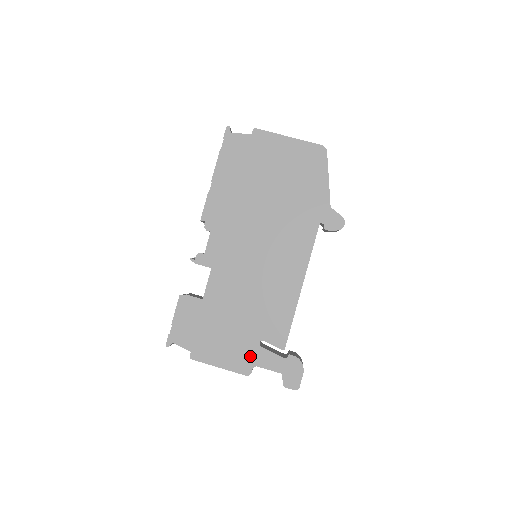
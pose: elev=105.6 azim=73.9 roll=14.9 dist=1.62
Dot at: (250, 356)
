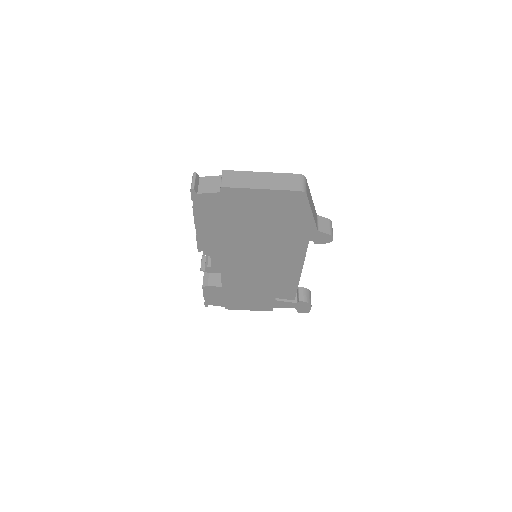
Dot at: (269, 305)
